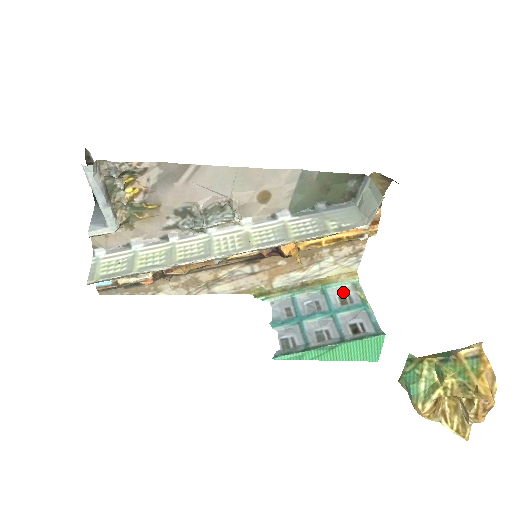
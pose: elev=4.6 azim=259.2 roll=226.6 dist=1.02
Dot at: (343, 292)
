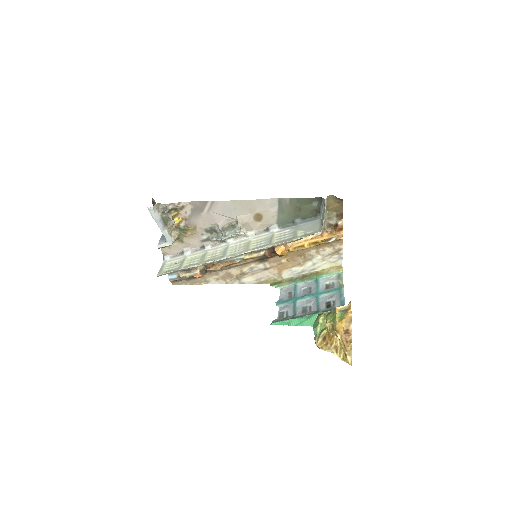
Dot at: (329, 280)
